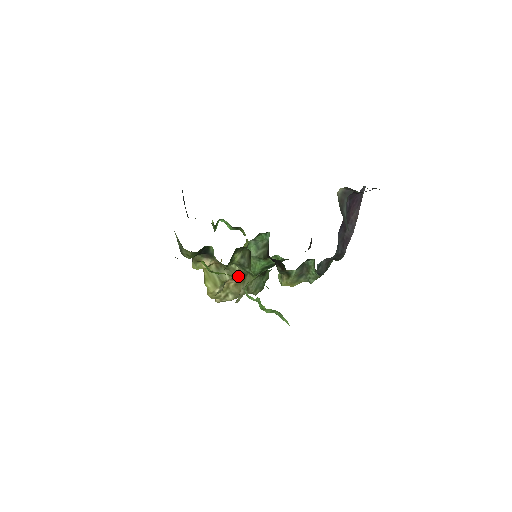
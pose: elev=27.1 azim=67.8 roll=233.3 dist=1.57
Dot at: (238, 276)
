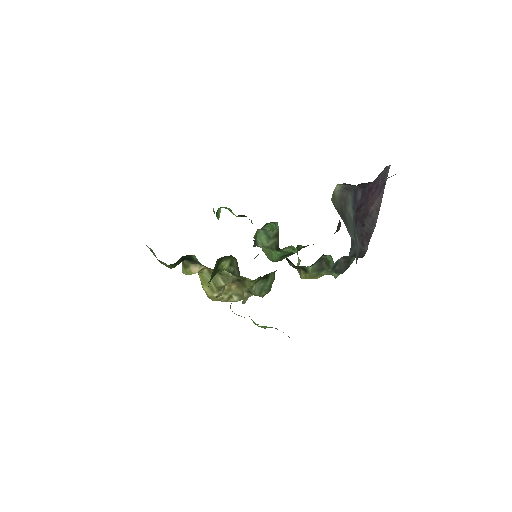
Dot at: (236, 280)
